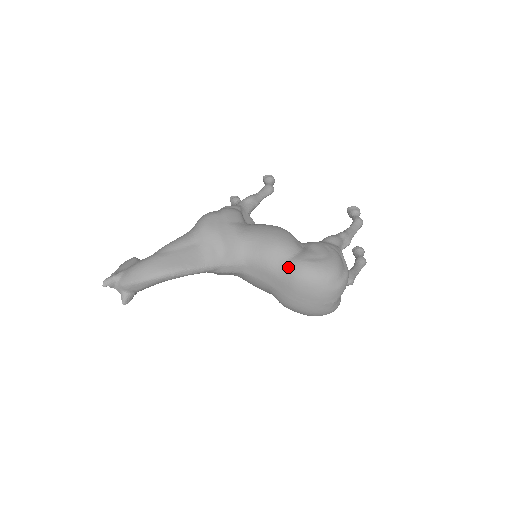
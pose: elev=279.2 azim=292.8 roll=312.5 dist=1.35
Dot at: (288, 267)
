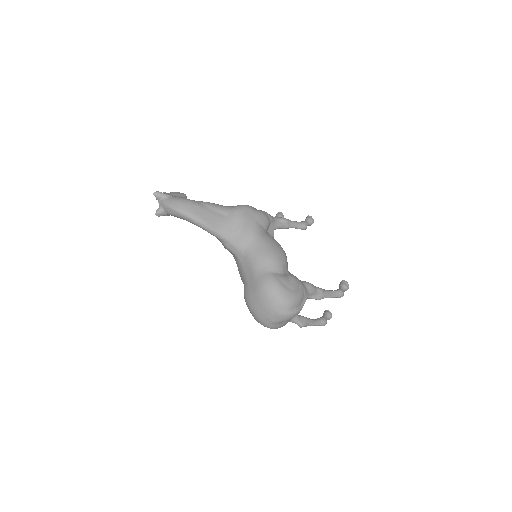
Dot at: (265, 276)
